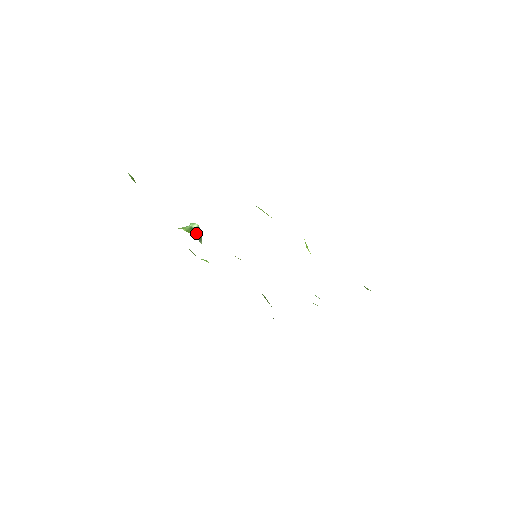
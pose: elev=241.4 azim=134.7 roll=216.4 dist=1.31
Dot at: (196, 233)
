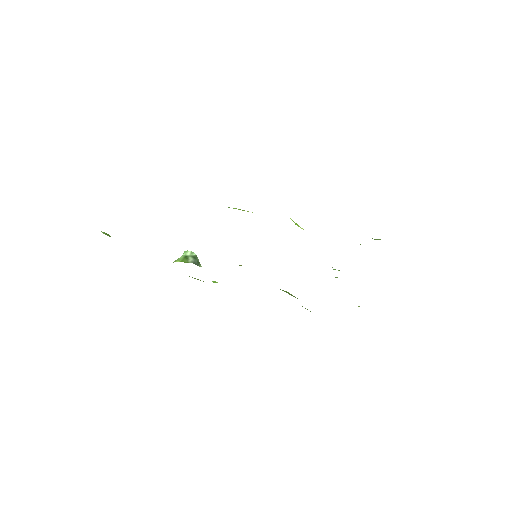
Dot at: (192, 259)
